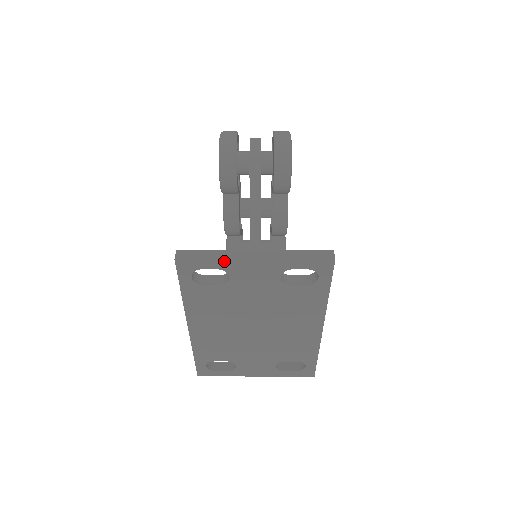
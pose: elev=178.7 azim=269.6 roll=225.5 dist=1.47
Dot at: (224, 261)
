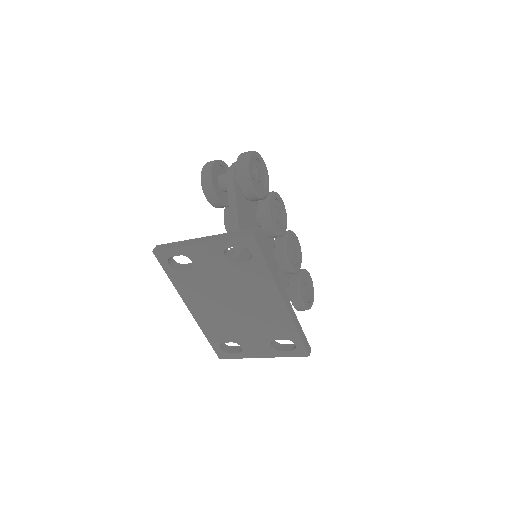
Dot at: (181, 248)
